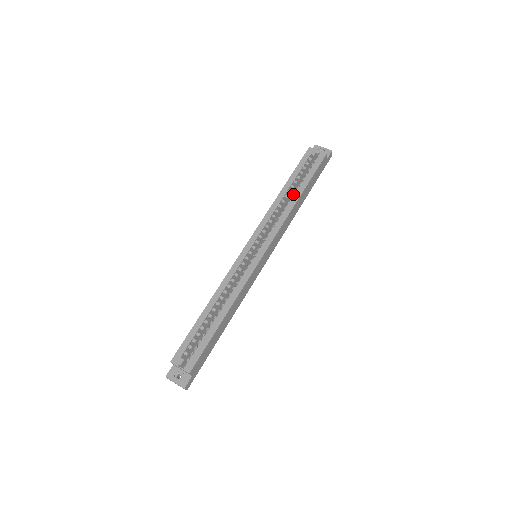
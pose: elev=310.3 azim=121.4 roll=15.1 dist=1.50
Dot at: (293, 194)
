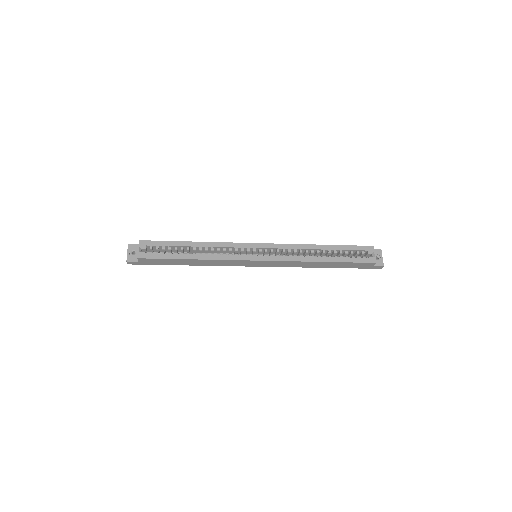
Dot at: (323, 255)
